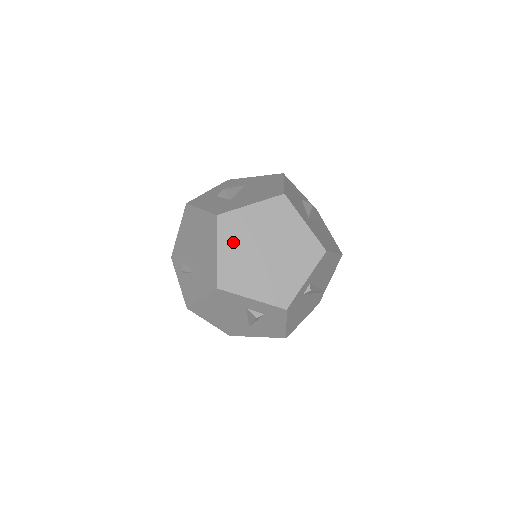
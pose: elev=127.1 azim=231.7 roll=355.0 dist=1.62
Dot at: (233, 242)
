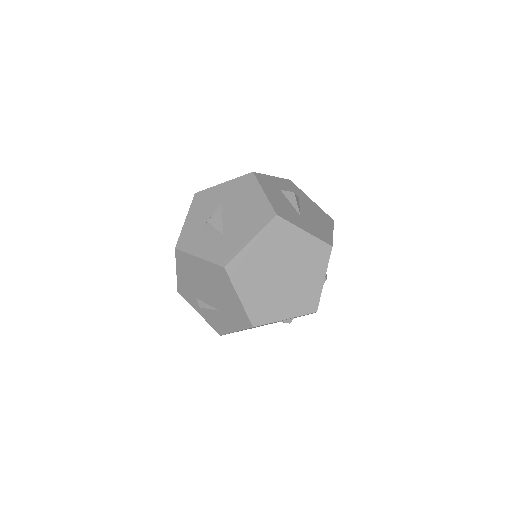
Dot at: (249, 283)
